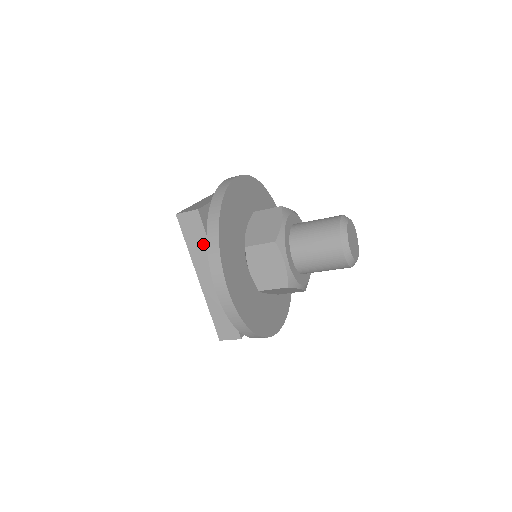
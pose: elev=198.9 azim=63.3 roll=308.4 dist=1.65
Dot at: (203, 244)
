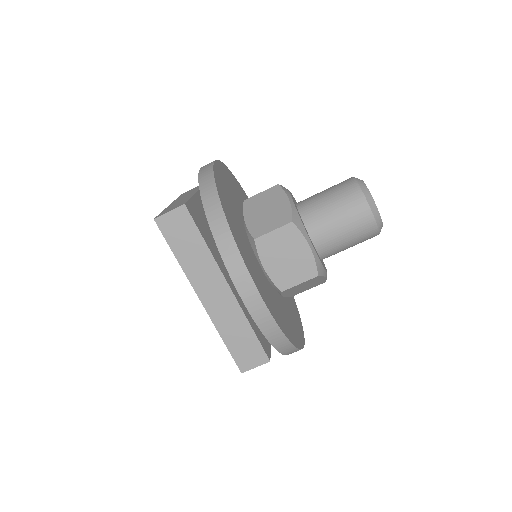
Dot at: (199, 249)
